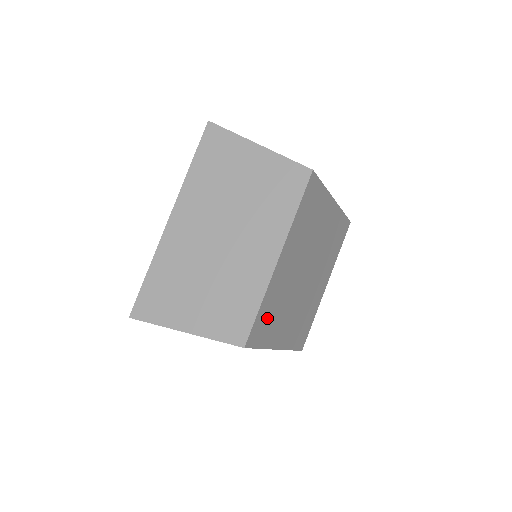
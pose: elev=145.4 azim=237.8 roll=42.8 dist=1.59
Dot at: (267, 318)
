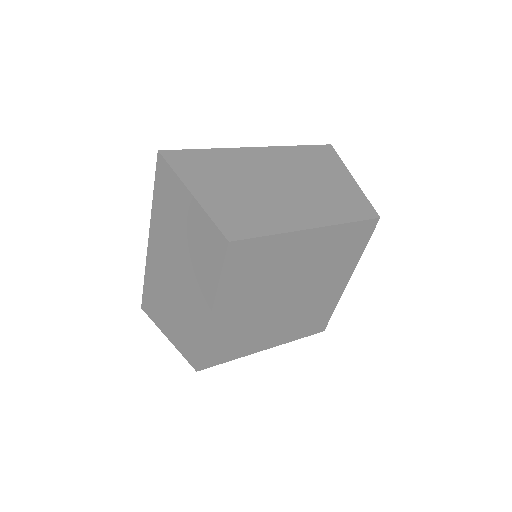
Dot at: (224, 346)
